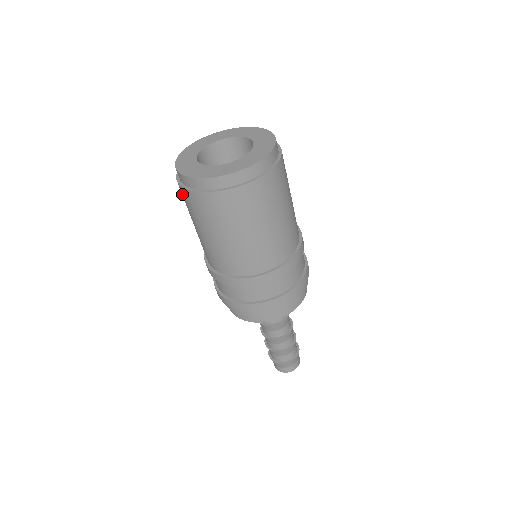
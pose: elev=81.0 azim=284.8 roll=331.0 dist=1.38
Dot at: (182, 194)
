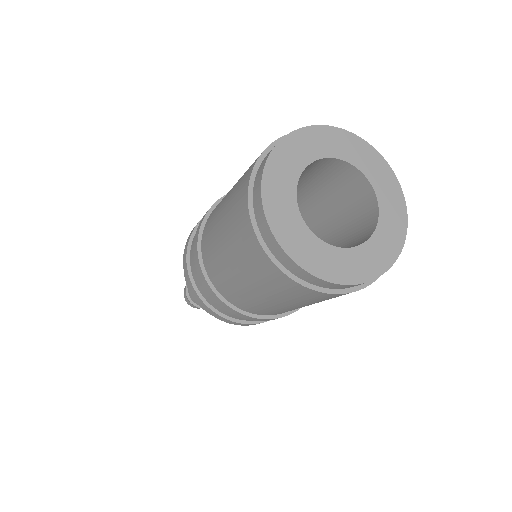
Dot at: (241, 217)
